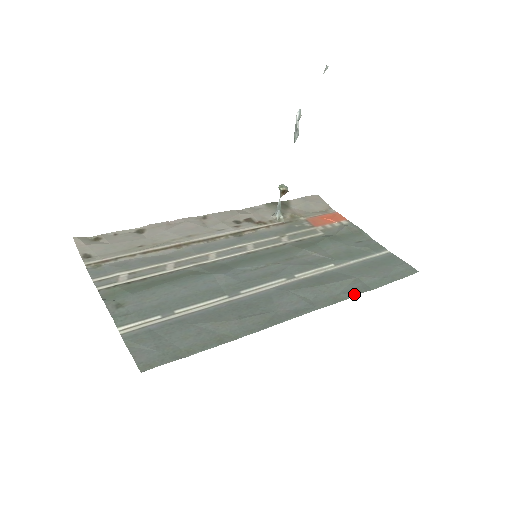
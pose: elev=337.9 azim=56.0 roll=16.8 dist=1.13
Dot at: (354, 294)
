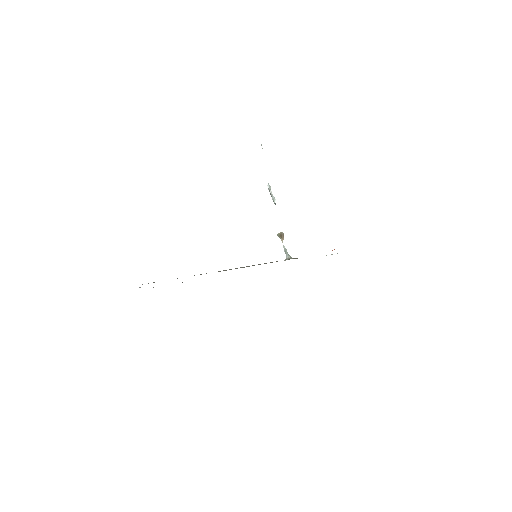
Dot at: occluded
